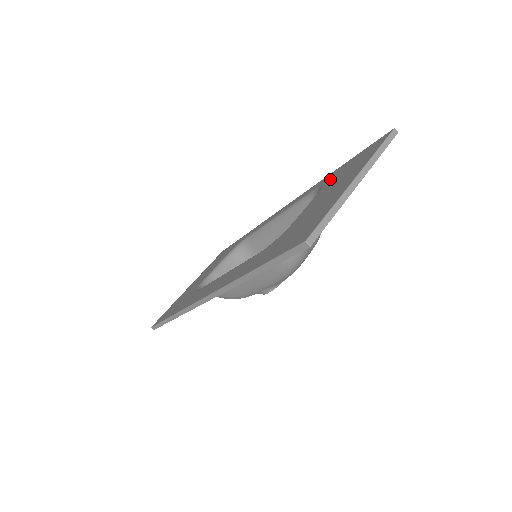
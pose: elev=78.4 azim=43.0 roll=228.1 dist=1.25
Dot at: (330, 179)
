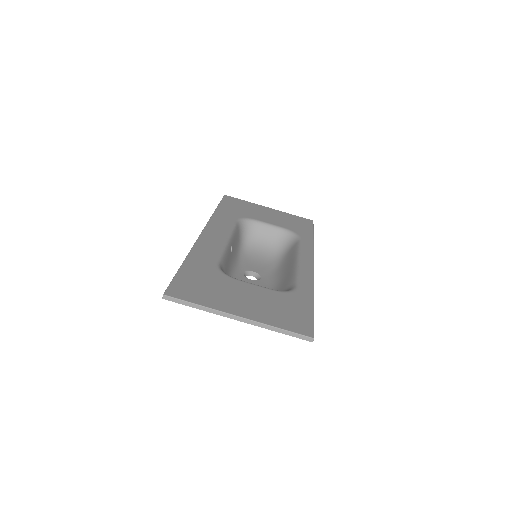
Dot at: (292, 297)
